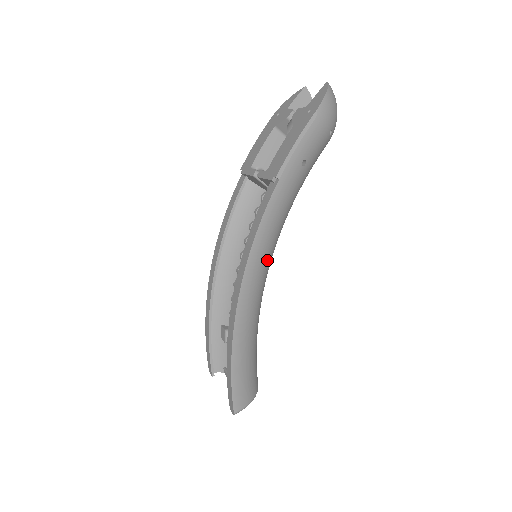
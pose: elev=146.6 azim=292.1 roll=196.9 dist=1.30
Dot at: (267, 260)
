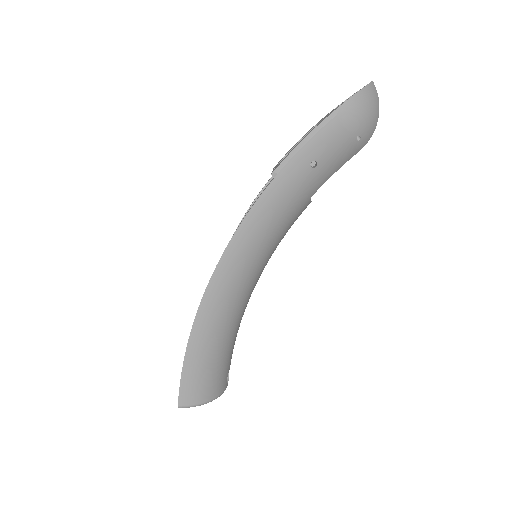
Dot at: (252, 260)
